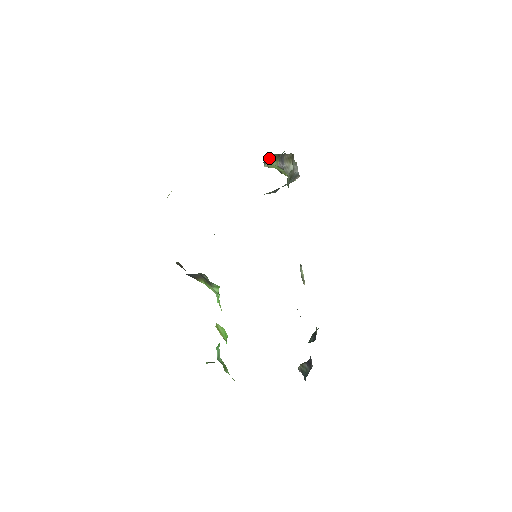
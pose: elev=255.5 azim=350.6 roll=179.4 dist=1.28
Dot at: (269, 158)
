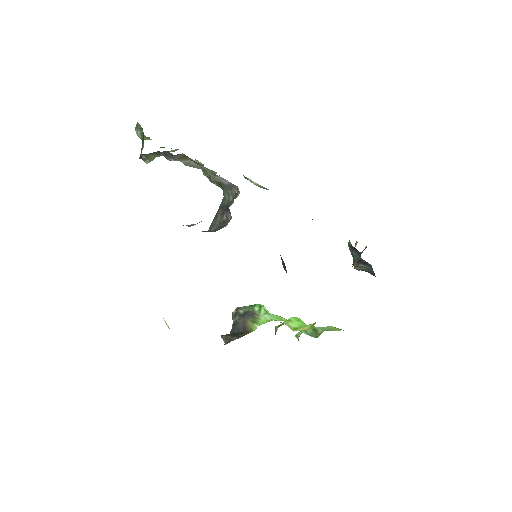
Dot at: (146, 157)
